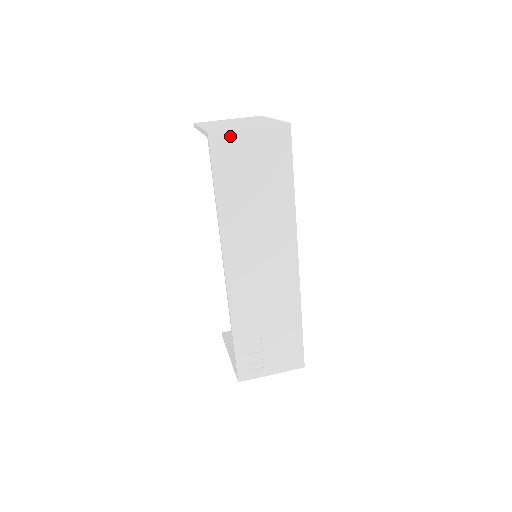
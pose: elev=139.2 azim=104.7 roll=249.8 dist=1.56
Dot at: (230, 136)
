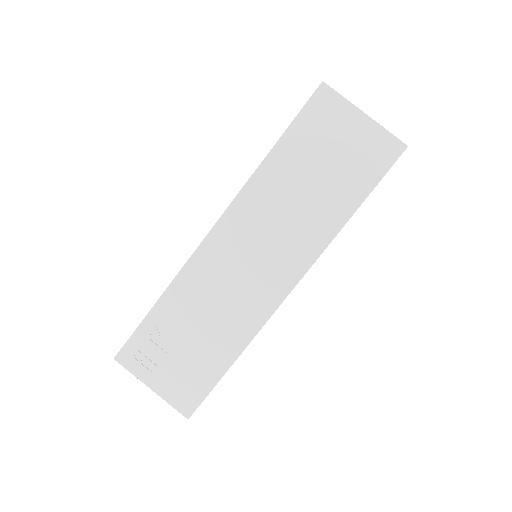
Dot at: (340, 104)
